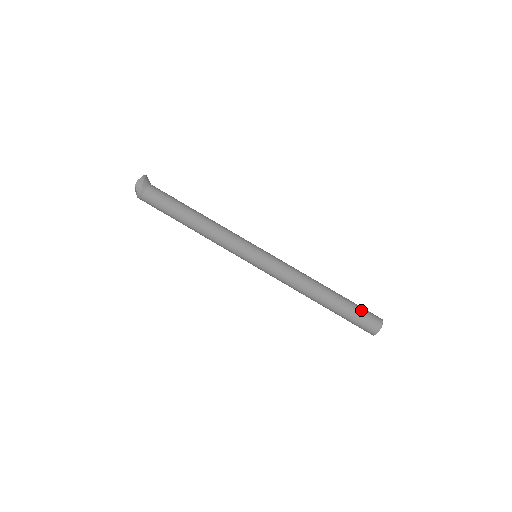
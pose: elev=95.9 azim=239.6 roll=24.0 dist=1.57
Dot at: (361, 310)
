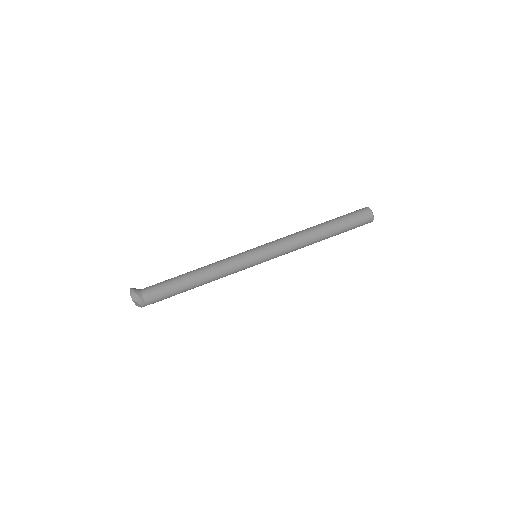
Dot at: (350, 215)
